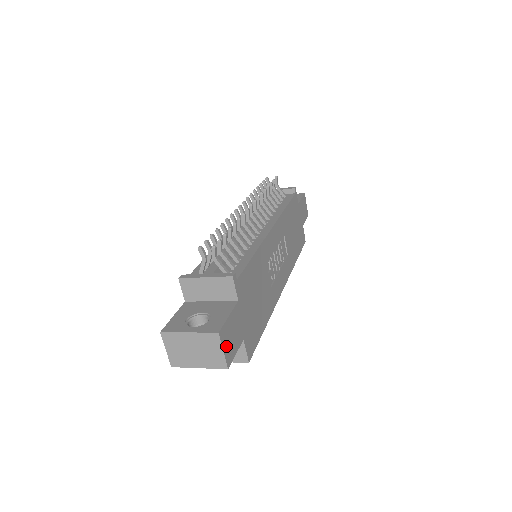
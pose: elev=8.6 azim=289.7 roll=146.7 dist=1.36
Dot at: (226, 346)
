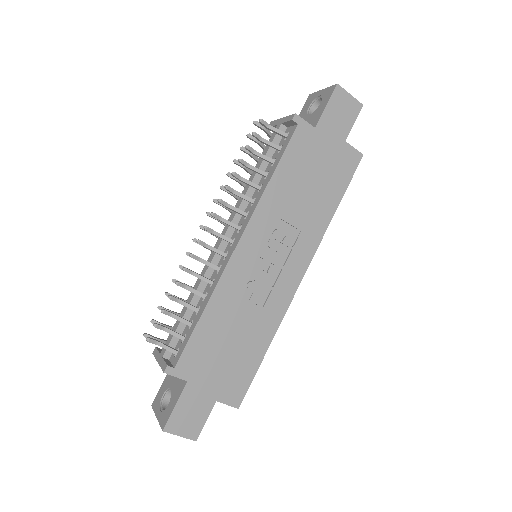
Dot at: (183, 429)
